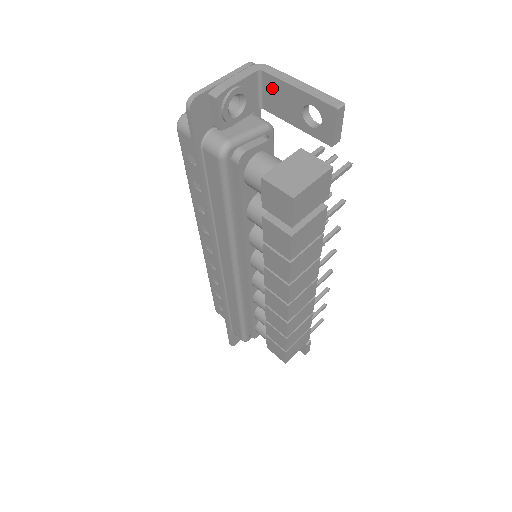
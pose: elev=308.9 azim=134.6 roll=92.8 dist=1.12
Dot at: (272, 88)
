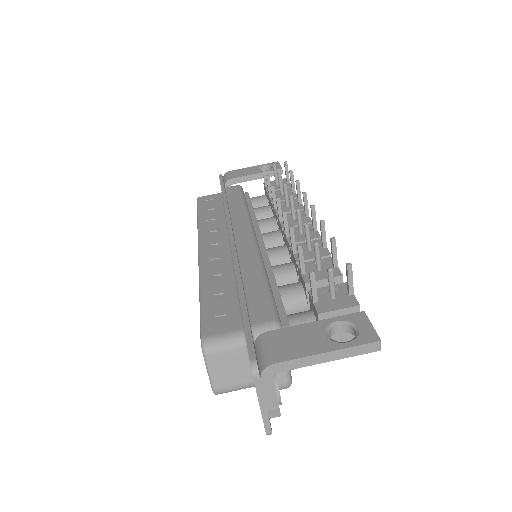
Dot at: occluded
